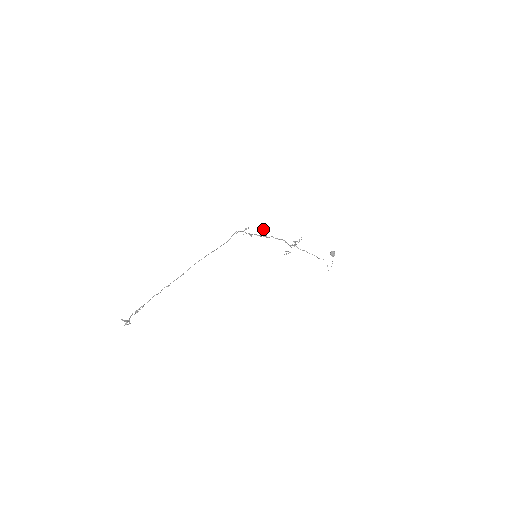
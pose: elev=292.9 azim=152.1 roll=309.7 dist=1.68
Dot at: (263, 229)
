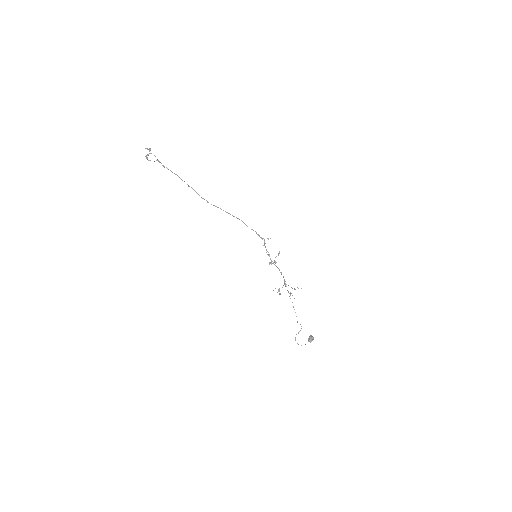
Dot at: (279, 252)
